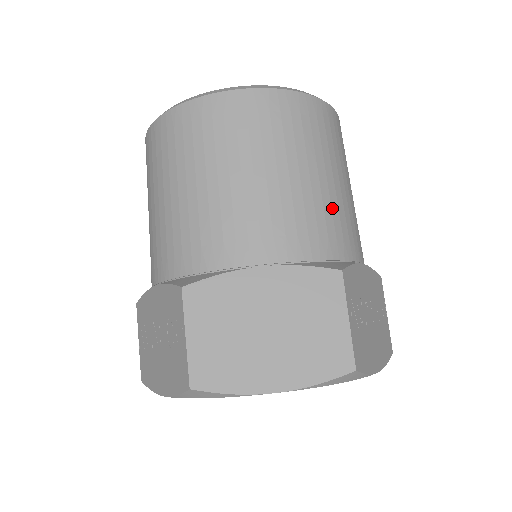
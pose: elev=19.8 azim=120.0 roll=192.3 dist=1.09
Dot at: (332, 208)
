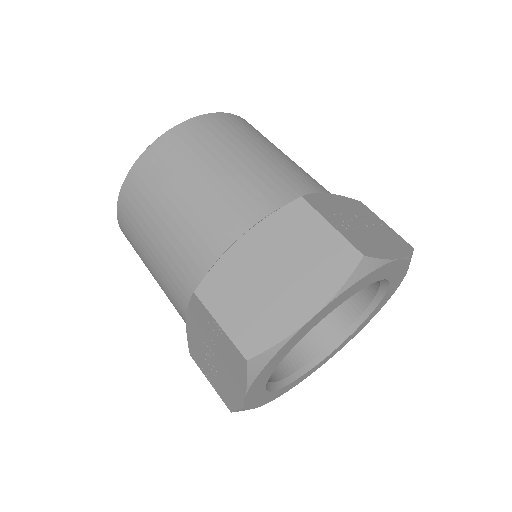
Dot at: (272, 169)
